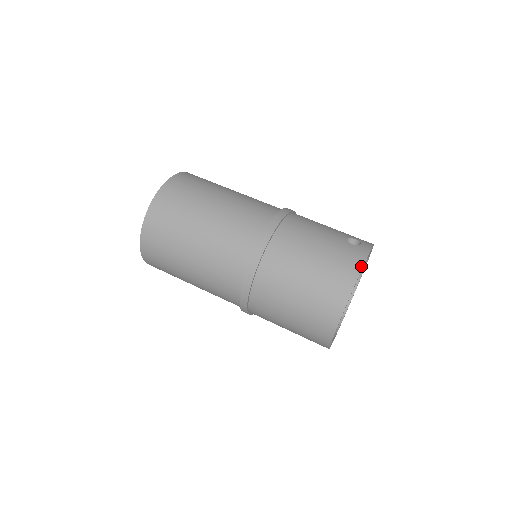
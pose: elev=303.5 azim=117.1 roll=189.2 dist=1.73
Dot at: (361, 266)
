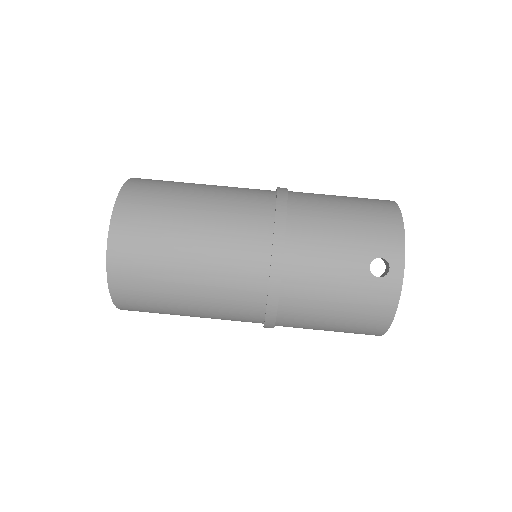
Dot at: (395, 308)
